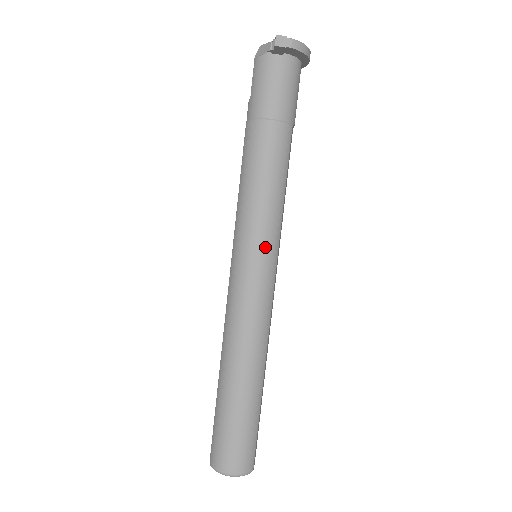
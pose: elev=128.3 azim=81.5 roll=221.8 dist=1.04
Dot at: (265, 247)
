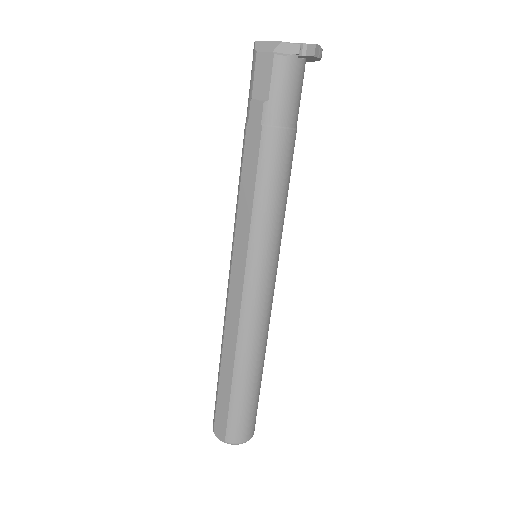
Dot at: (279, 251)
